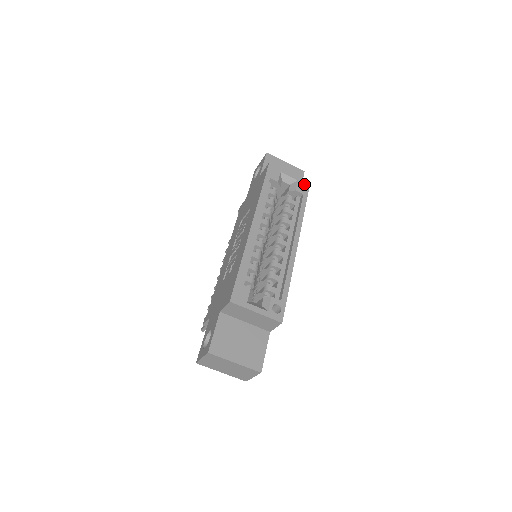
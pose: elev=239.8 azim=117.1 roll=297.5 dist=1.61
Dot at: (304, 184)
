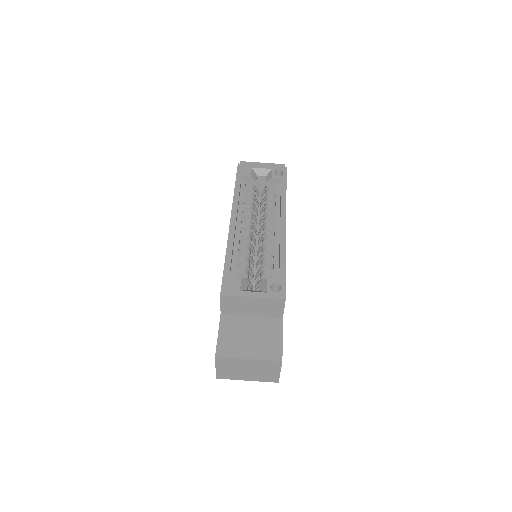
Dot at: (280, 170)
